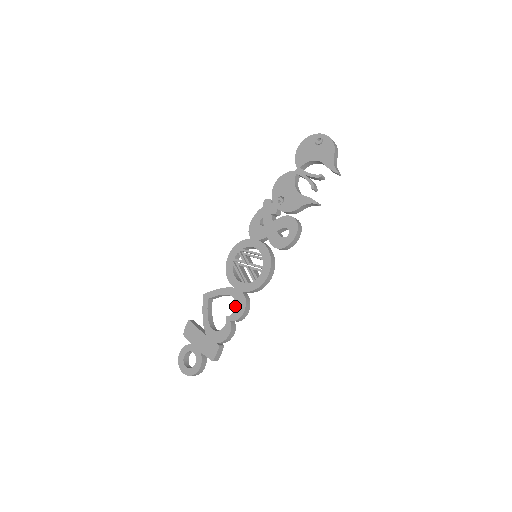
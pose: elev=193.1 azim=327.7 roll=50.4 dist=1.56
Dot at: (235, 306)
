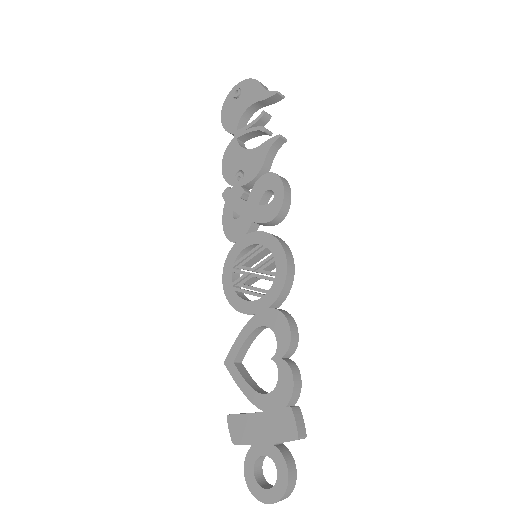
Dot at: occluded
